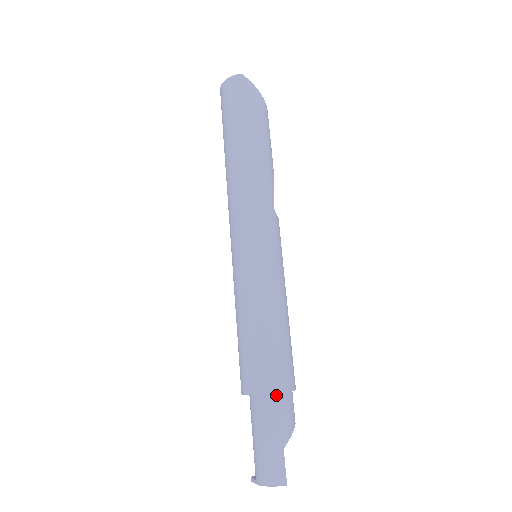
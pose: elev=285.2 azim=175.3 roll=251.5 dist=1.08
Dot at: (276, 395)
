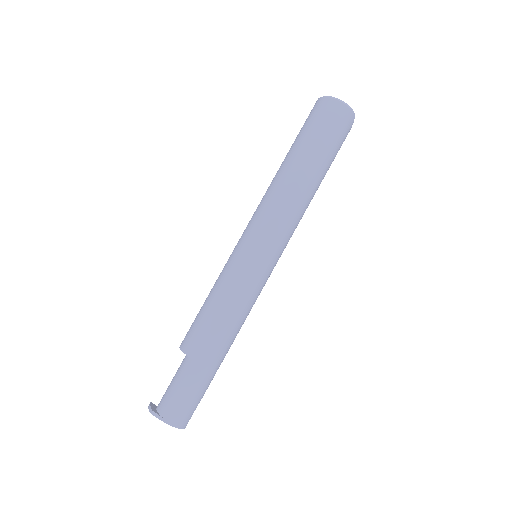
Dot at: (216, 371)
